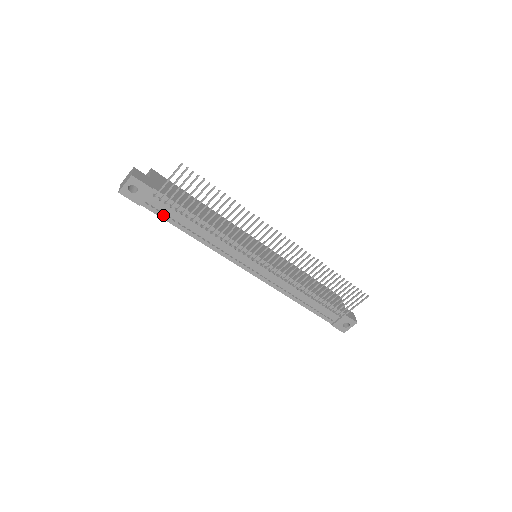
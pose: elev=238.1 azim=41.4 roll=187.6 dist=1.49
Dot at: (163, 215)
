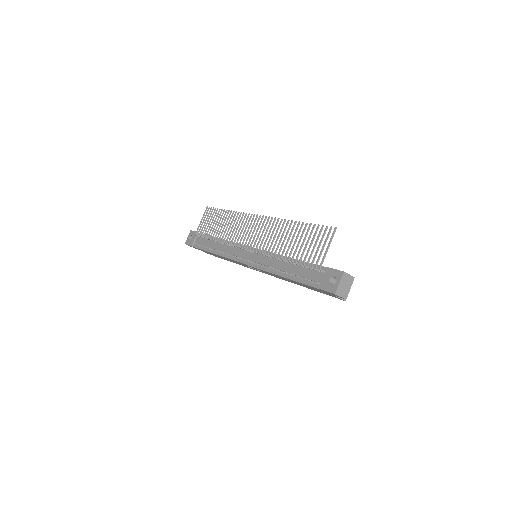
Dot at: (201, 247)
